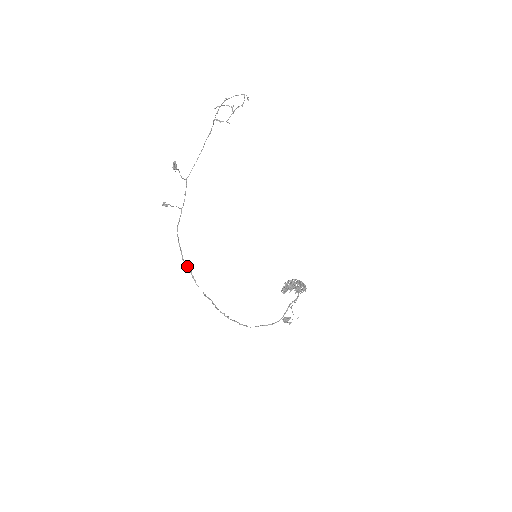
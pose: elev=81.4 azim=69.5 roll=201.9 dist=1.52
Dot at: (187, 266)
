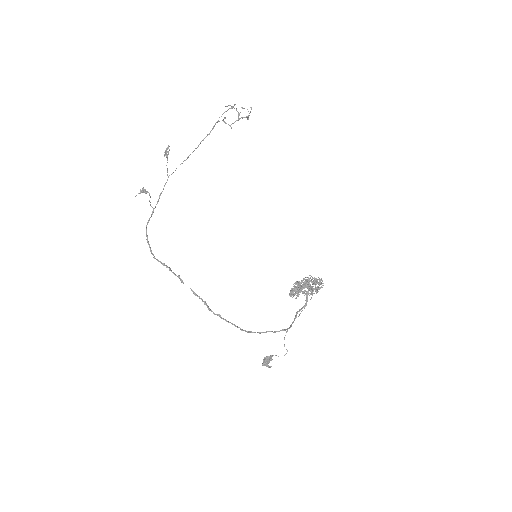
Dot at: (163, 263)
